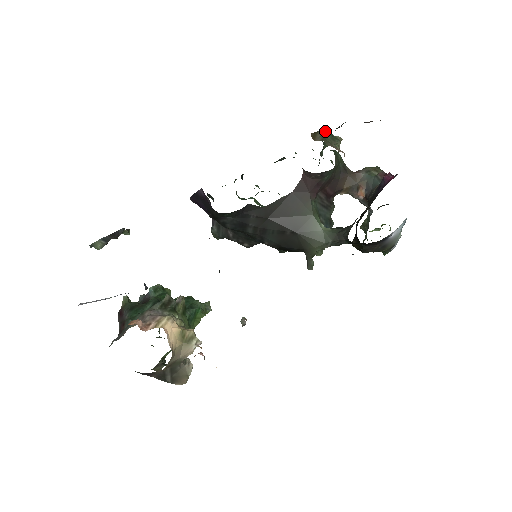
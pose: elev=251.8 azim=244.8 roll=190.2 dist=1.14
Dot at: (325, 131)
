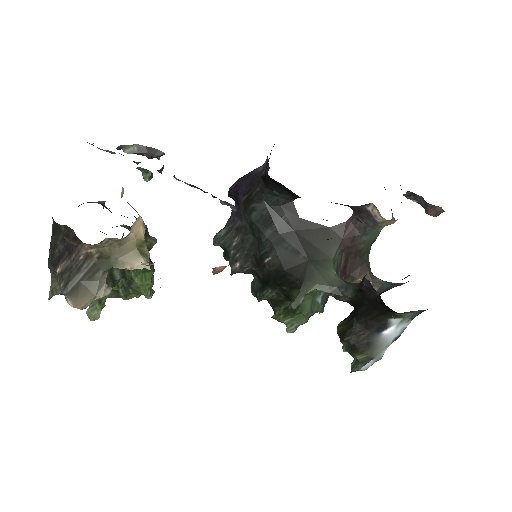
Dot at: occluded
